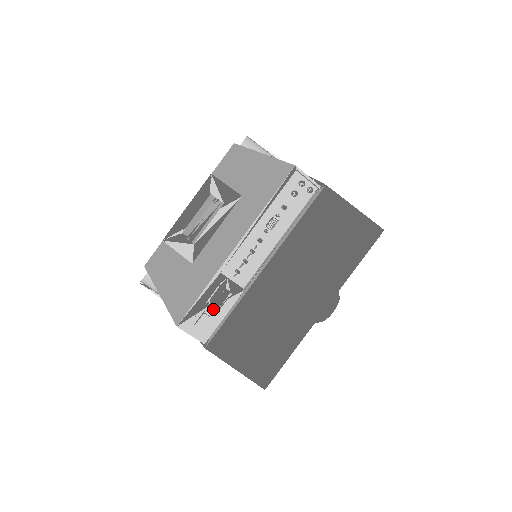
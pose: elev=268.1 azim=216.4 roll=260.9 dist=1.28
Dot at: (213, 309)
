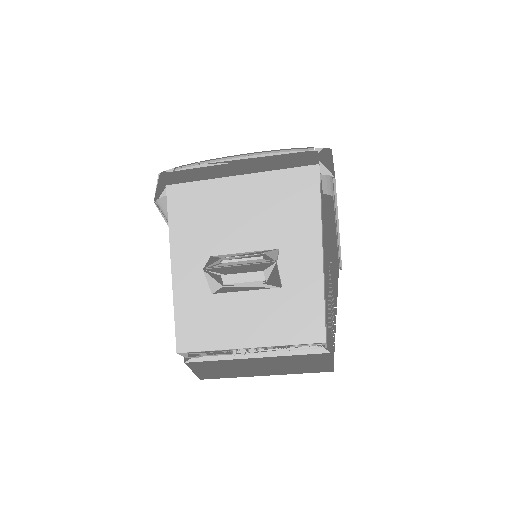
Dot at: (206, 354)
